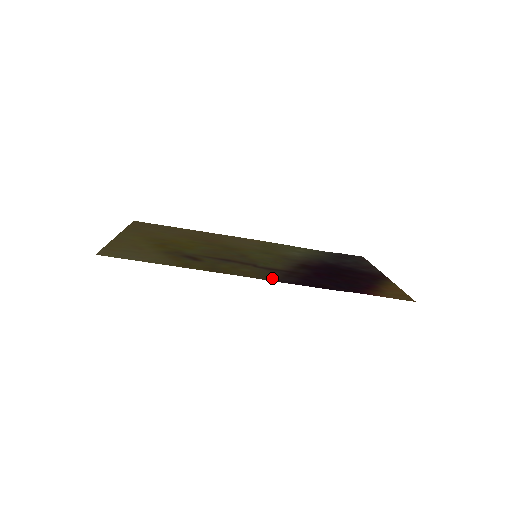
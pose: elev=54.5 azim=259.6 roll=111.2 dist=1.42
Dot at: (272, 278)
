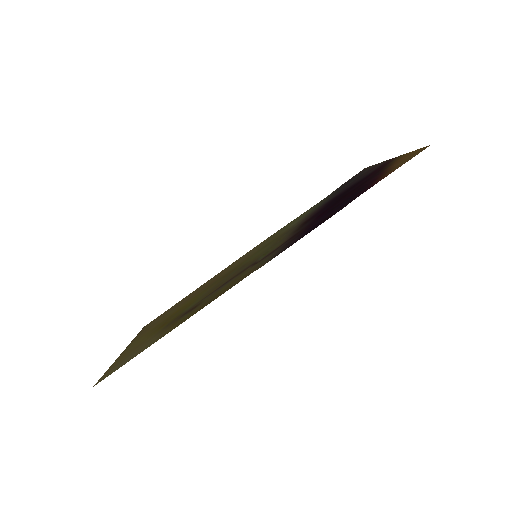
Dot at: (271, 258)
